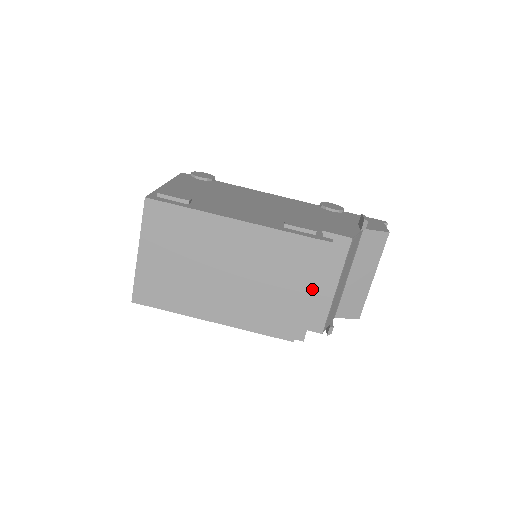
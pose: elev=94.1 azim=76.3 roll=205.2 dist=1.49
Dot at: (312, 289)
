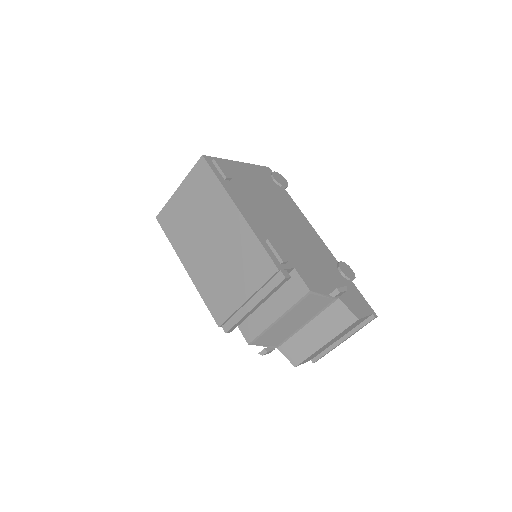
Dot at: (253, 300)
